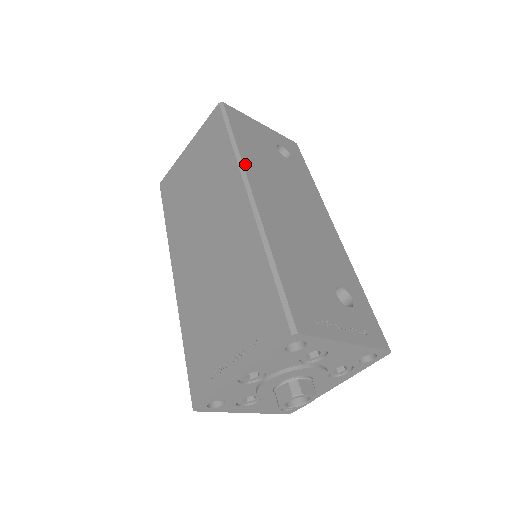
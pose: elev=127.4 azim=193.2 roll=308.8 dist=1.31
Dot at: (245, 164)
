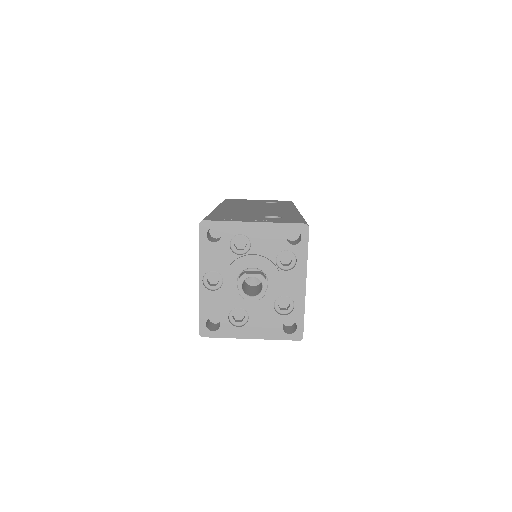
Dot at: (221, 204)
